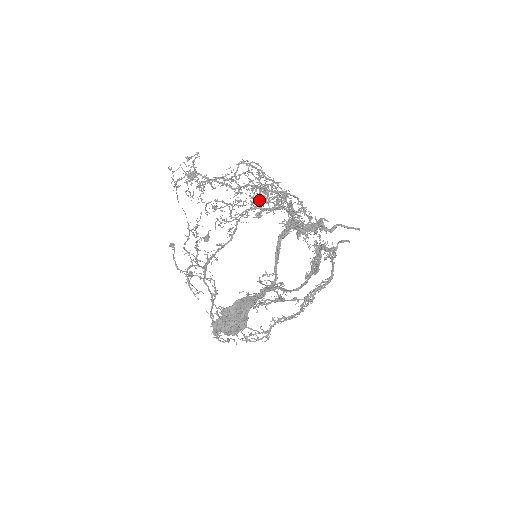
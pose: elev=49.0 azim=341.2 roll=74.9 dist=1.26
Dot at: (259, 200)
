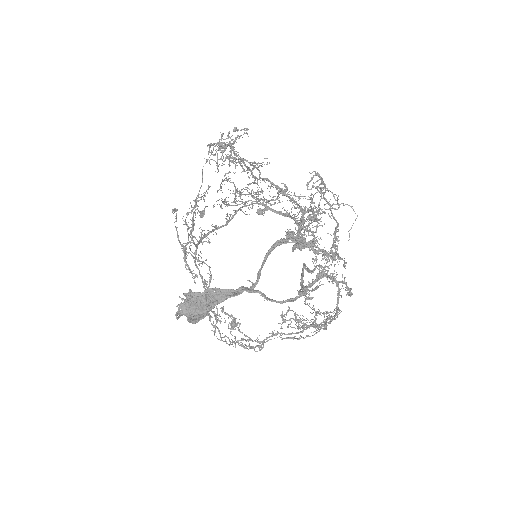
Dot at: (275, 200)
